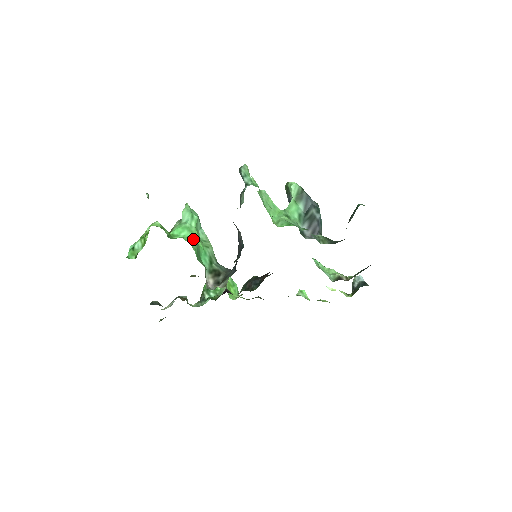
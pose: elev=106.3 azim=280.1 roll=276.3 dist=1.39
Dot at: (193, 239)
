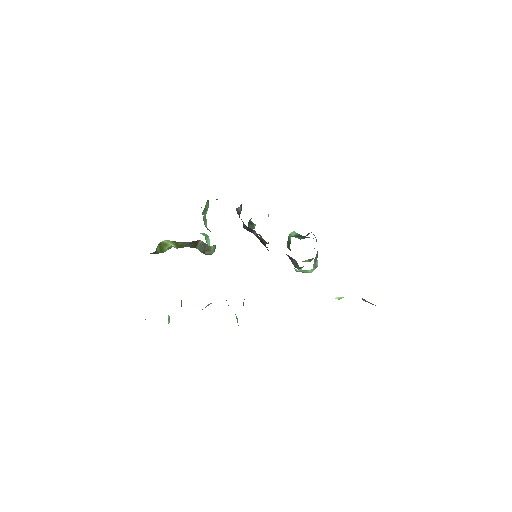
Dot at: occluded
